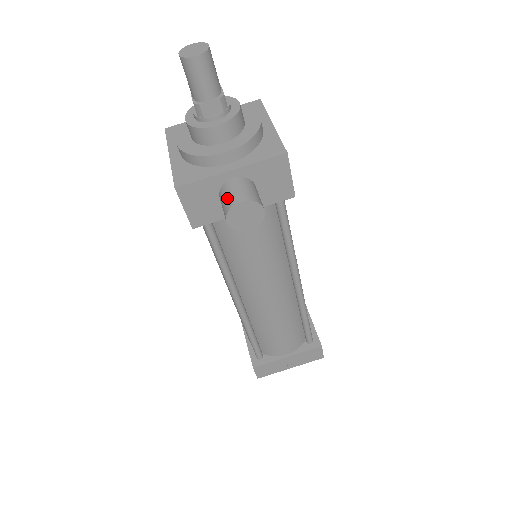
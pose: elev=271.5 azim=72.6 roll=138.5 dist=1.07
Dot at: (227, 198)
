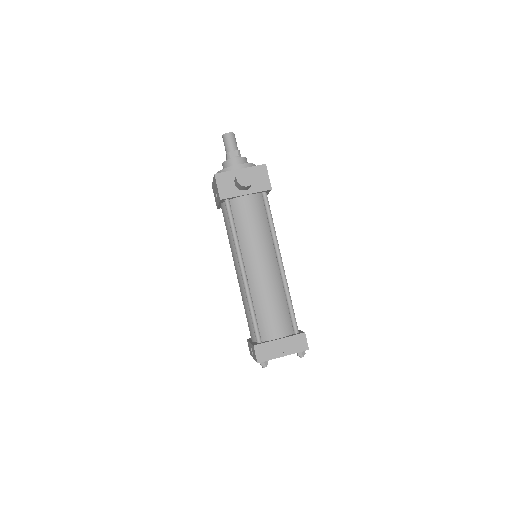
Dot at: occluded
